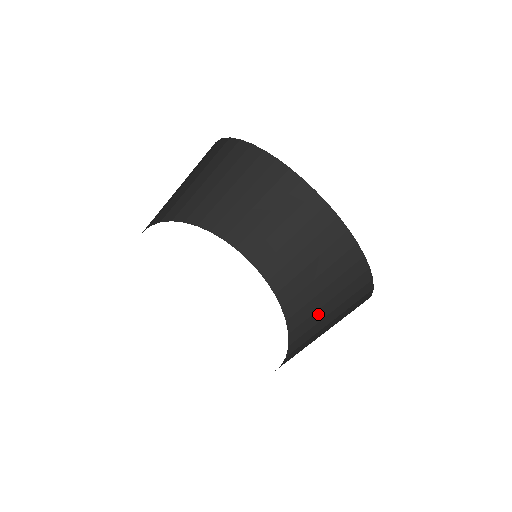
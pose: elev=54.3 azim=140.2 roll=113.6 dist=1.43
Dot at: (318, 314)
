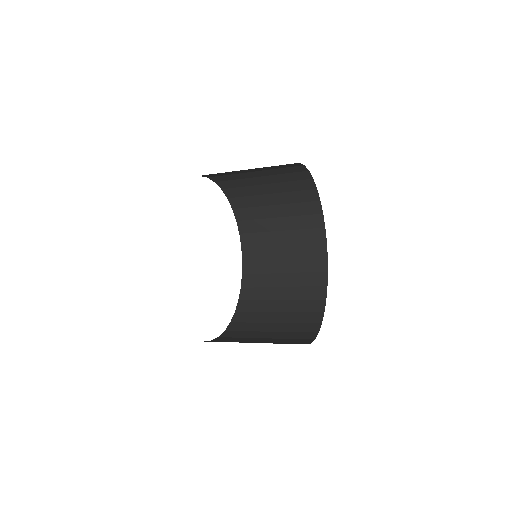
Dot at: (262, 325)
